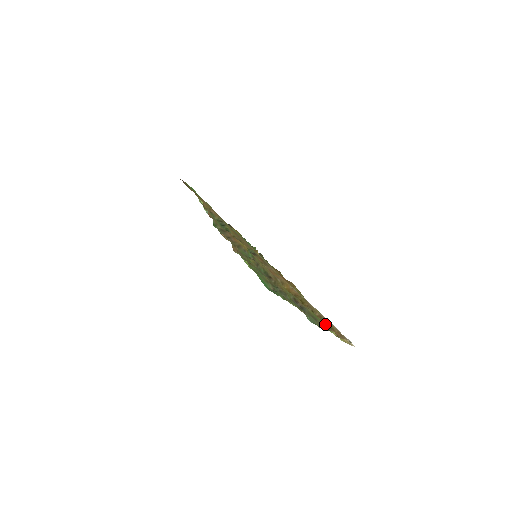
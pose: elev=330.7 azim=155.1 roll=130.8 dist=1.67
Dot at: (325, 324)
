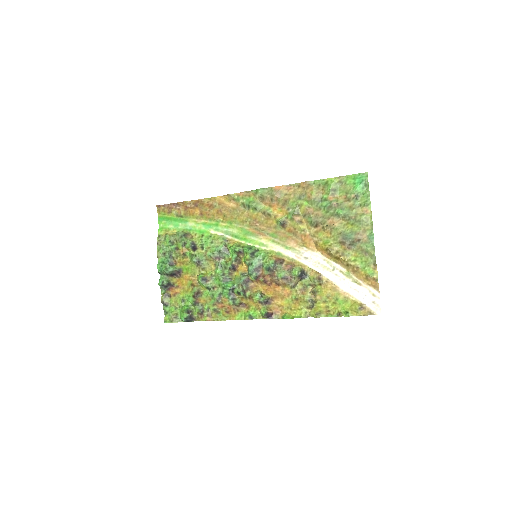
Dot at: (362, 273)
